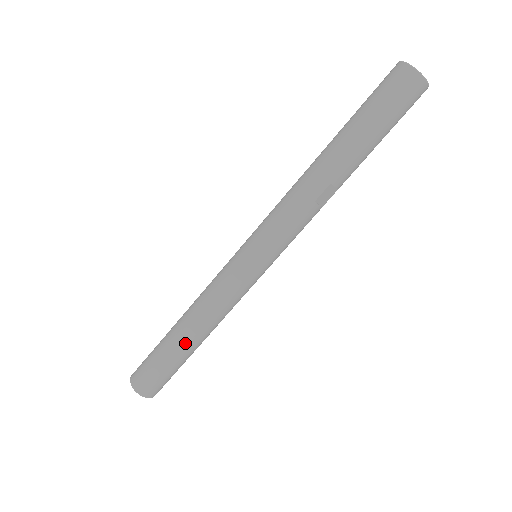
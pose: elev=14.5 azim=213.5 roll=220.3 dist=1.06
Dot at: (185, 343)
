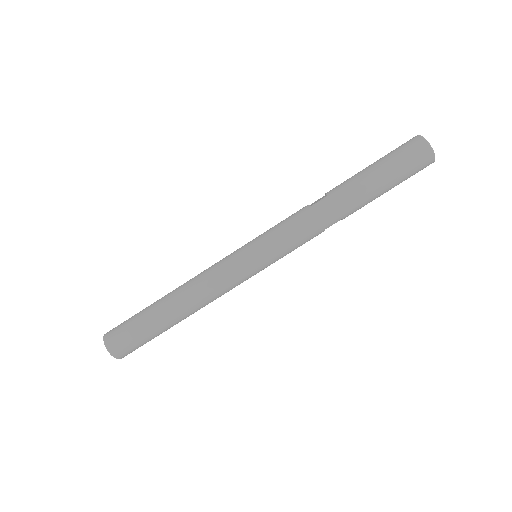
Dot at: (176, 321)
